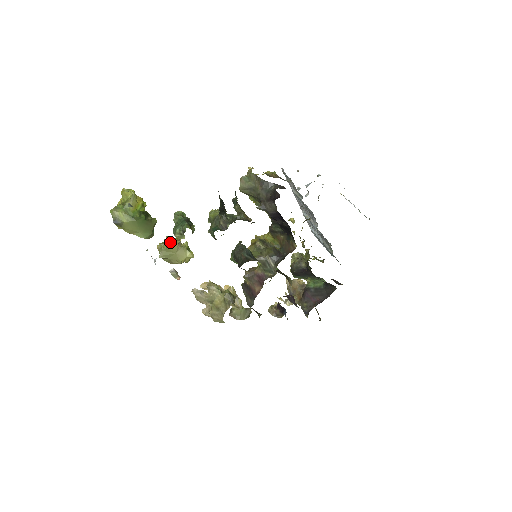
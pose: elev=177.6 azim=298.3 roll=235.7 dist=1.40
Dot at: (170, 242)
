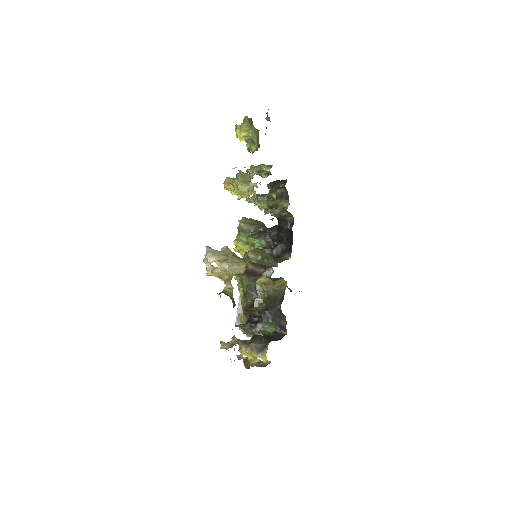
Dot at: occluded
